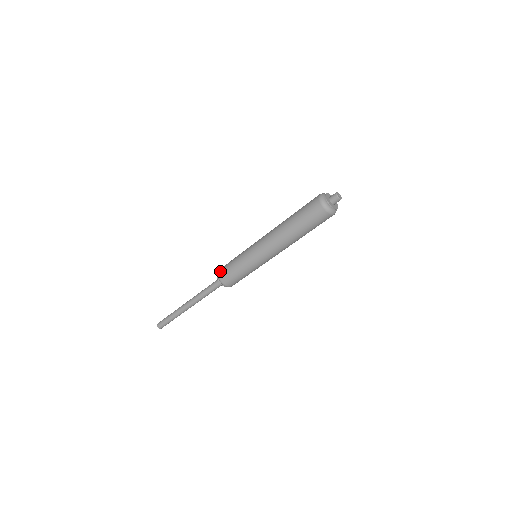
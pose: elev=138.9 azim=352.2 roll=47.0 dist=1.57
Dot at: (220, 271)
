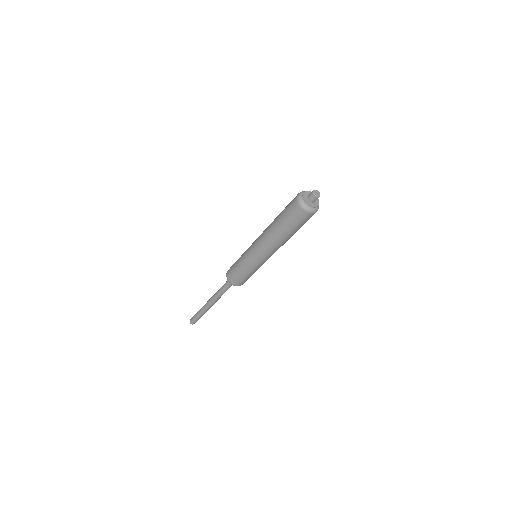
Dot at: (228, 276)
